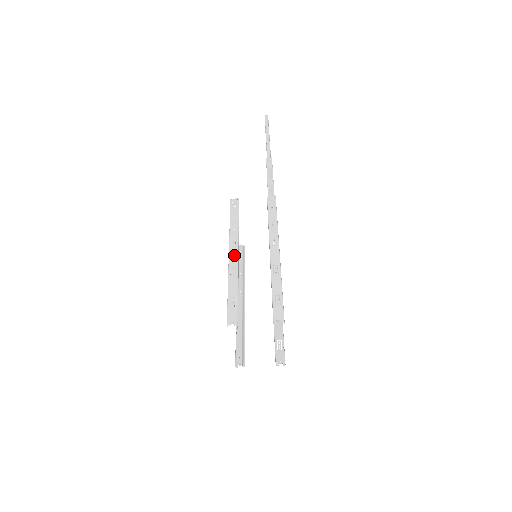
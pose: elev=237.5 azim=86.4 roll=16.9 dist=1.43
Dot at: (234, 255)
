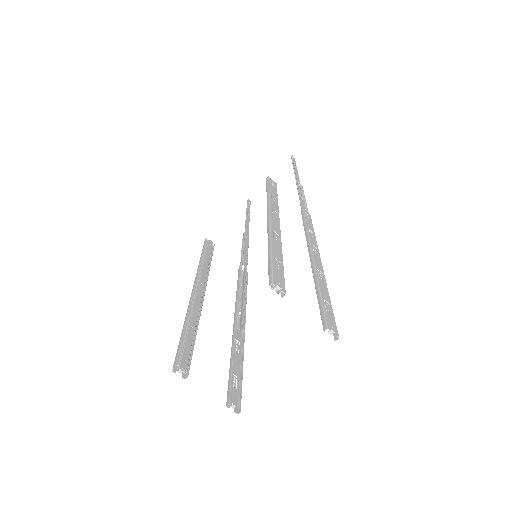
Dot at: (276, 222)
